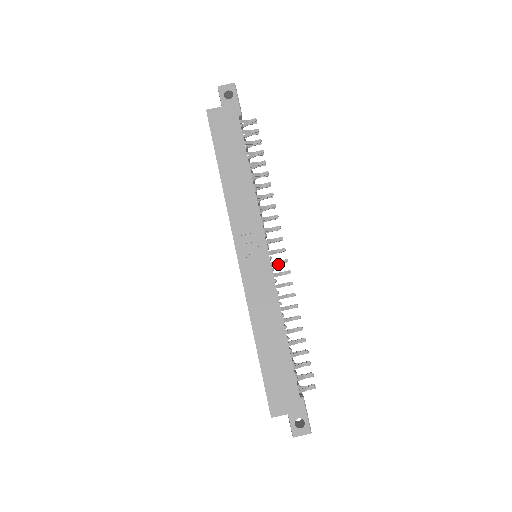
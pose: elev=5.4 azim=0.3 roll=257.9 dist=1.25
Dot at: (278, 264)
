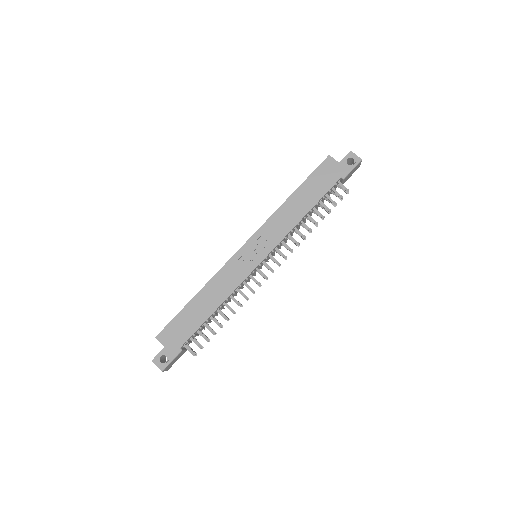
Dot at: (261, 274)
